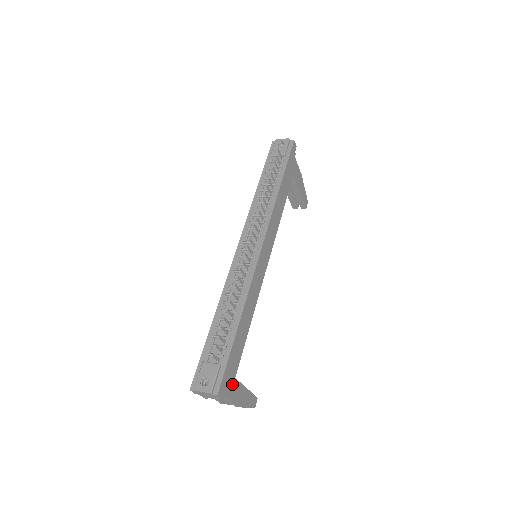
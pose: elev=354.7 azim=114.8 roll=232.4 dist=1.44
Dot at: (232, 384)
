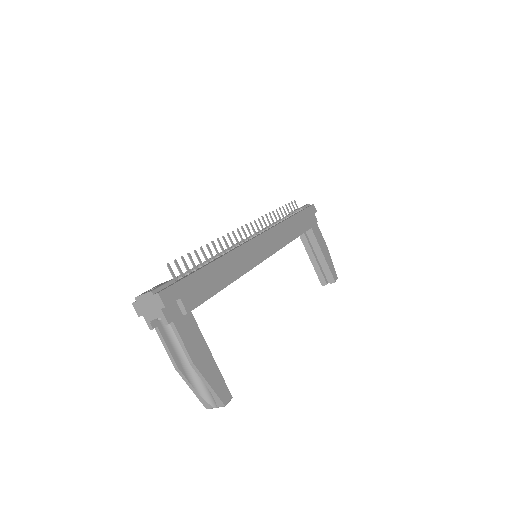
Dot at: (186, 311)
